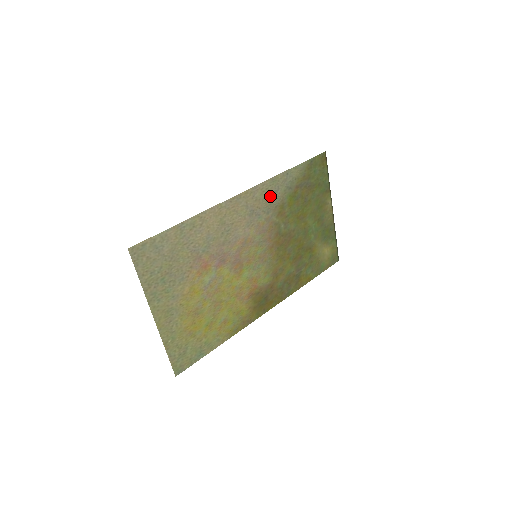
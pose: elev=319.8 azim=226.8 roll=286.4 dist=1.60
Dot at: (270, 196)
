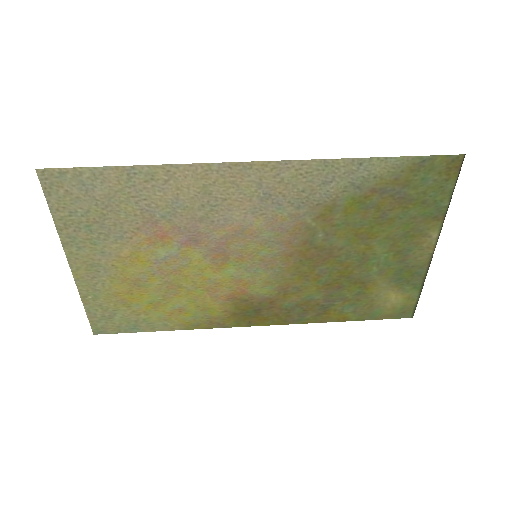
Dot at: (312, 185)
